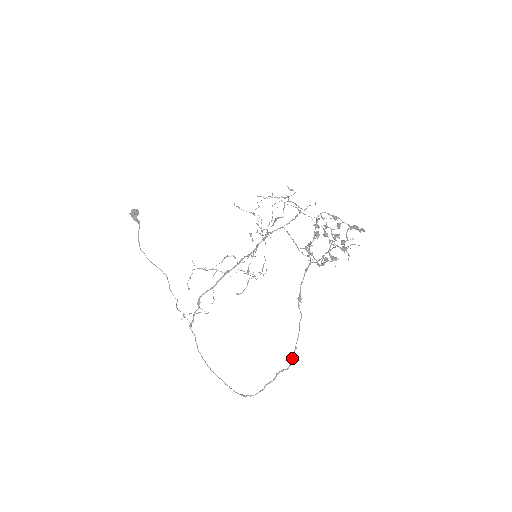
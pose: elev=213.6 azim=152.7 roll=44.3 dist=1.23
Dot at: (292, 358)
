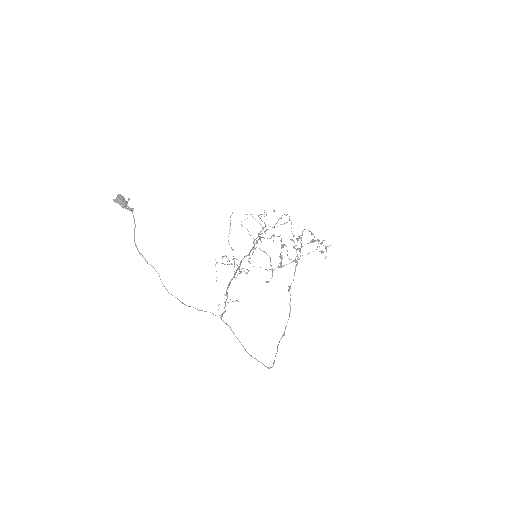
Dot at: (284, 332)
